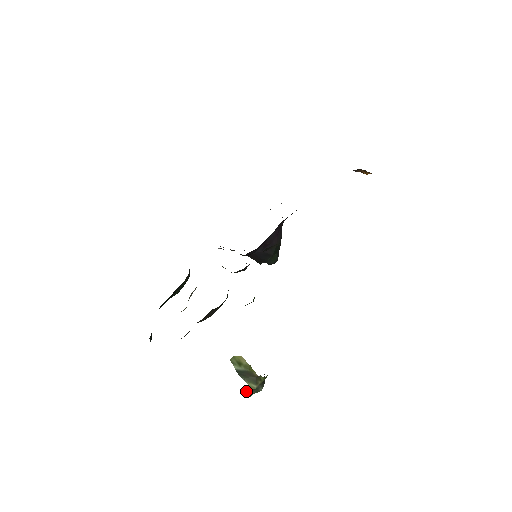
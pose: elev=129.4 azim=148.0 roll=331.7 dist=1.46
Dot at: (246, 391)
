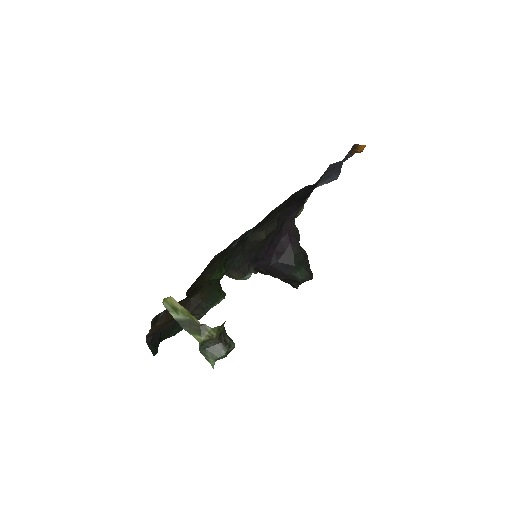
Dot at: (204, 355)
